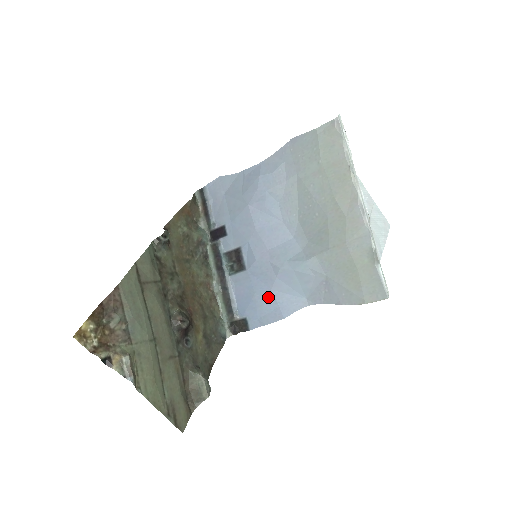
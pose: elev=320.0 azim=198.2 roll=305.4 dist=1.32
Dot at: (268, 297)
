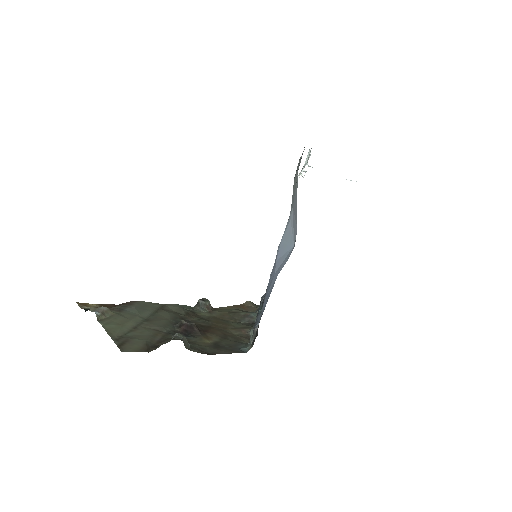
Dot at: (273, 282)
